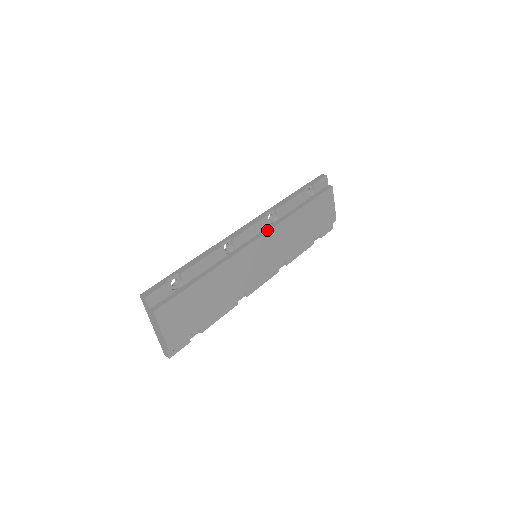
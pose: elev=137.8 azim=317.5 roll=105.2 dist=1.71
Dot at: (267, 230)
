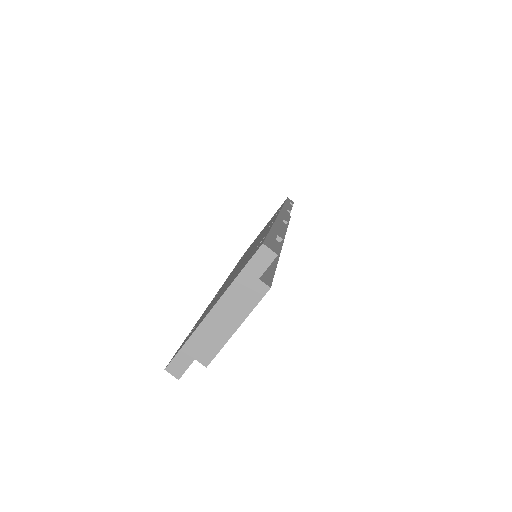
Dot at: occluded
